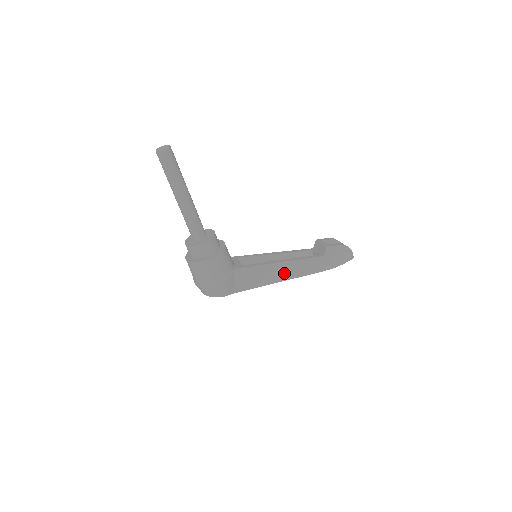
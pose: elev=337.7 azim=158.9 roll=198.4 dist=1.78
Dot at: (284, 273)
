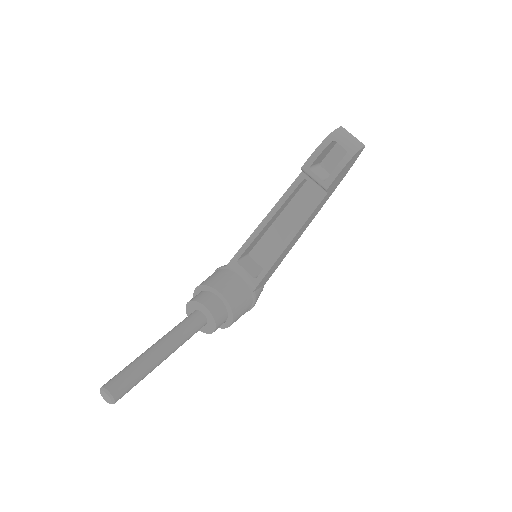
Dot at: (297, 238)
